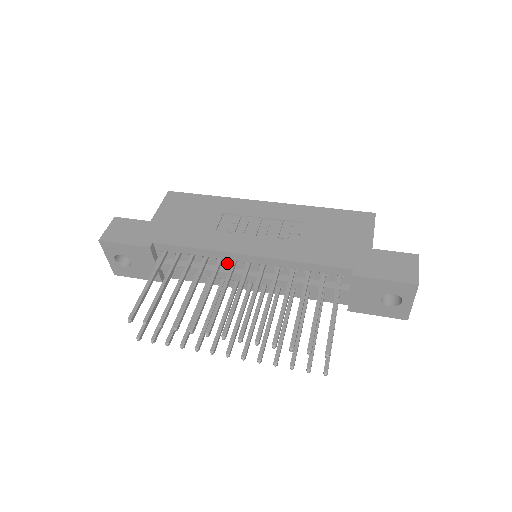
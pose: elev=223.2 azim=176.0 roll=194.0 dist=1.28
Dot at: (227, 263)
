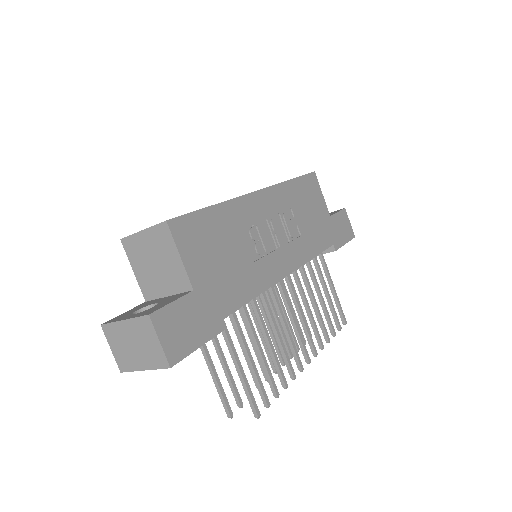
Dot at: occluded
